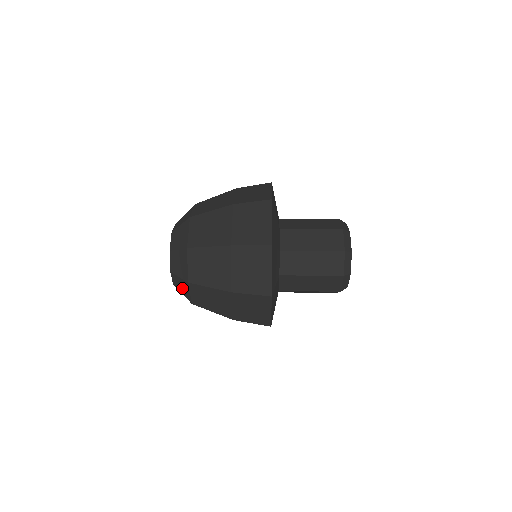
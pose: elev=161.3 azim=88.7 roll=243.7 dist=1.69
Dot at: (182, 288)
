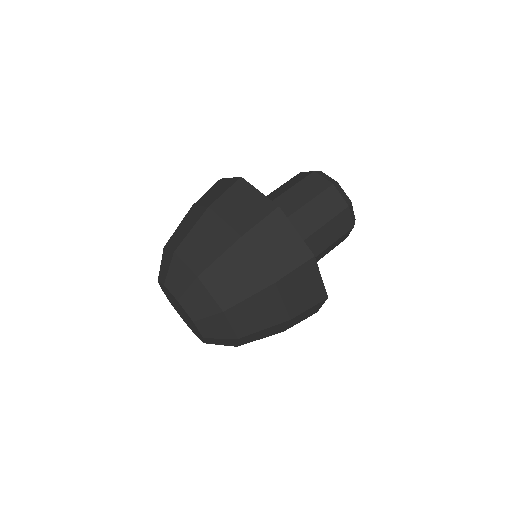
Dot at: (217, 329)
